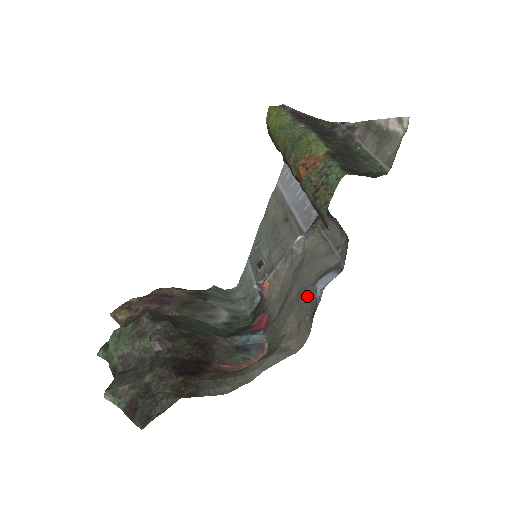
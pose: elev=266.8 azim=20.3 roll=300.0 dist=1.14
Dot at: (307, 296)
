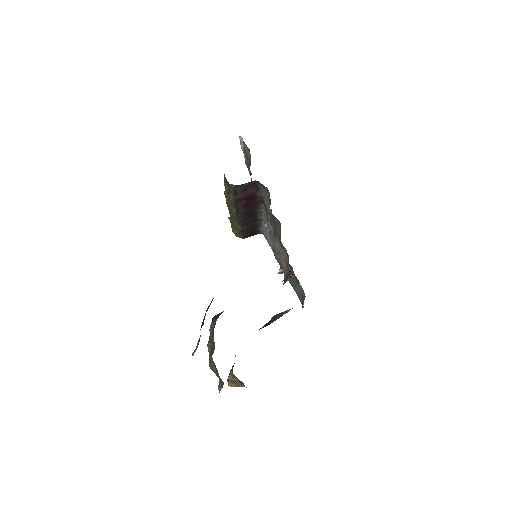
Dot at: (272, 220)
